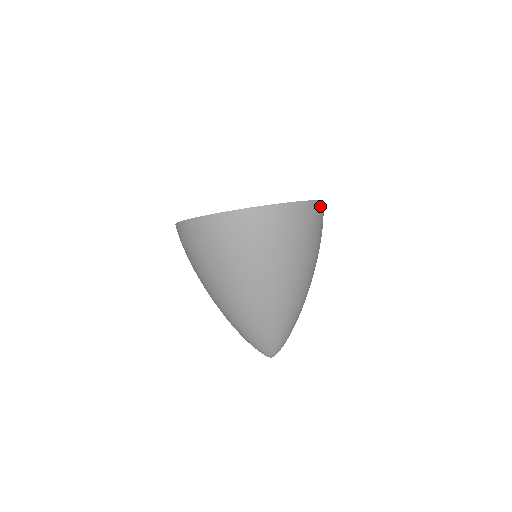
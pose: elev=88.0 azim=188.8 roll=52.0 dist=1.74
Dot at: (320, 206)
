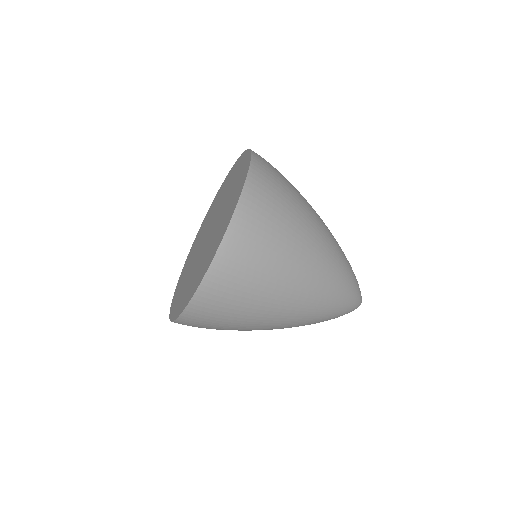
Dot at: (257, 163)
